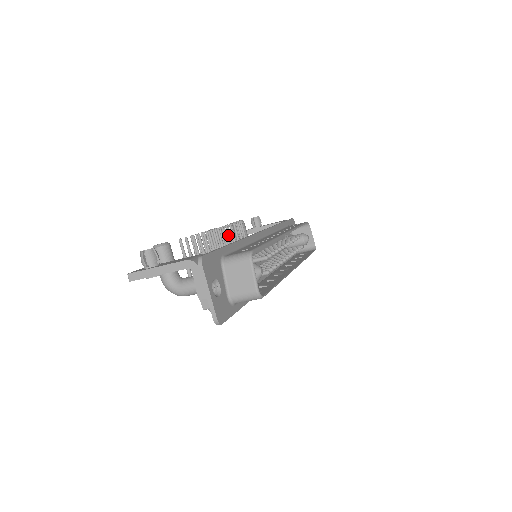
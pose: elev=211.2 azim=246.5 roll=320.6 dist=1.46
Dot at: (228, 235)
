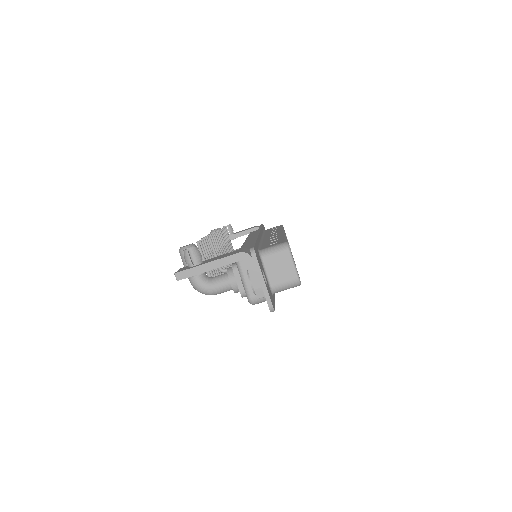
Dot at: (223, 239)
